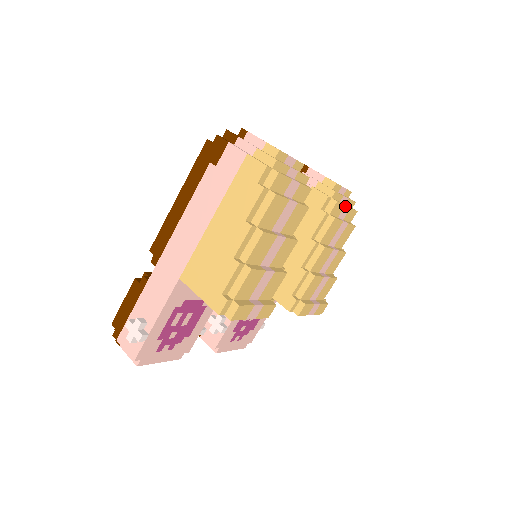
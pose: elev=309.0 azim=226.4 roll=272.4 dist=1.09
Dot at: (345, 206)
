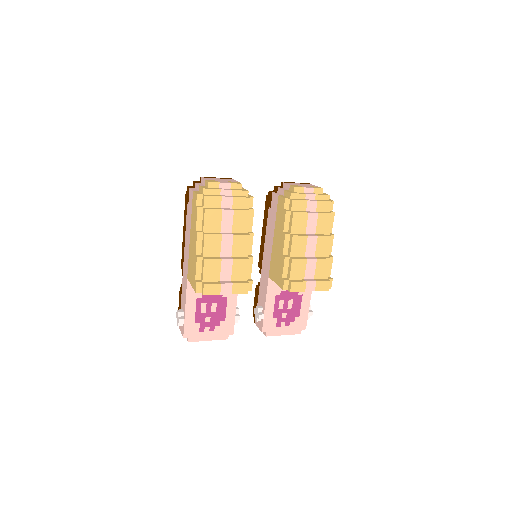
Dot at: (308, 201)
